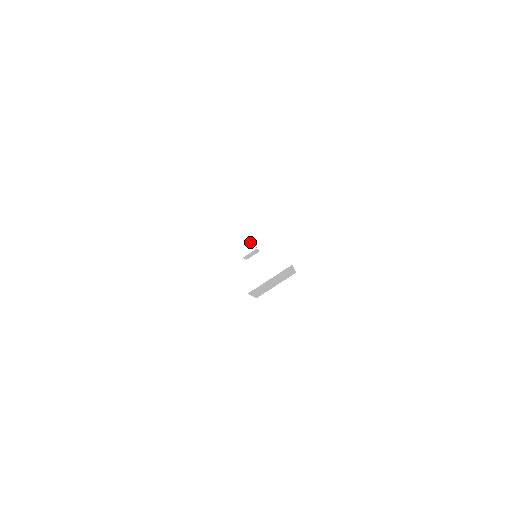
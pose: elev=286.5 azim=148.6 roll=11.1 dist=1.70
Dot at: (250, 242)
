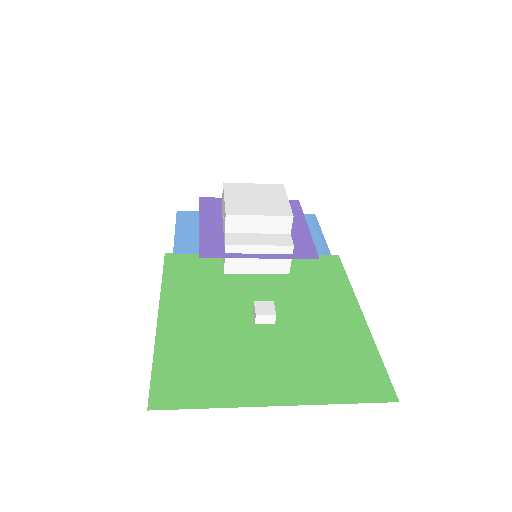
Dot at: (273, 322)
